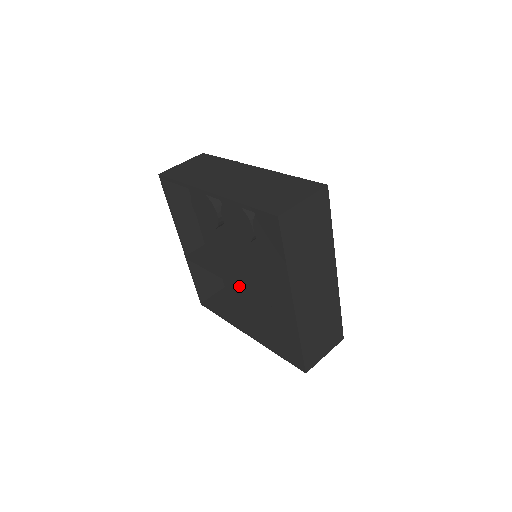
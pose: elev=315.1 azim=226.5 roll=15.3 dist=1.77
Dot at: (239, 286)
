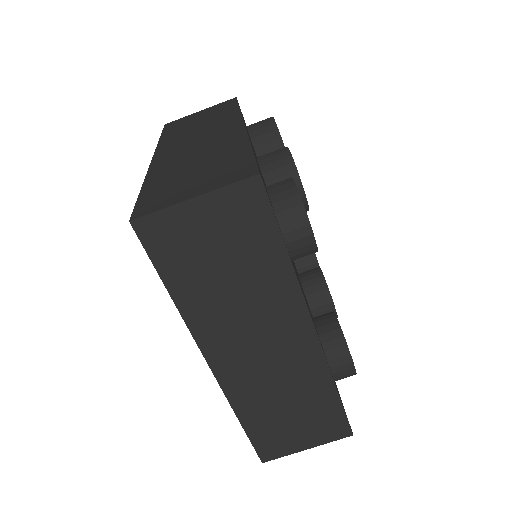
Dot at: occluded
